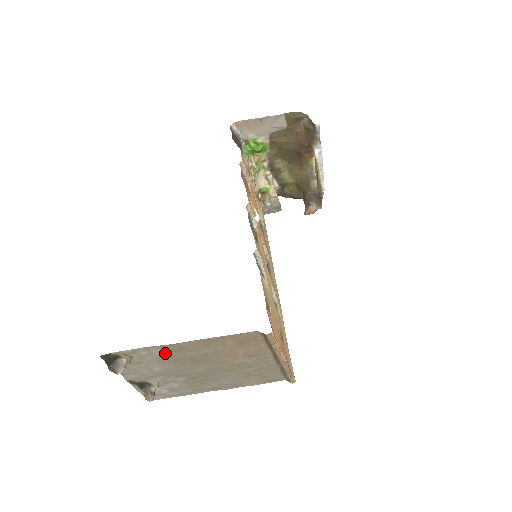
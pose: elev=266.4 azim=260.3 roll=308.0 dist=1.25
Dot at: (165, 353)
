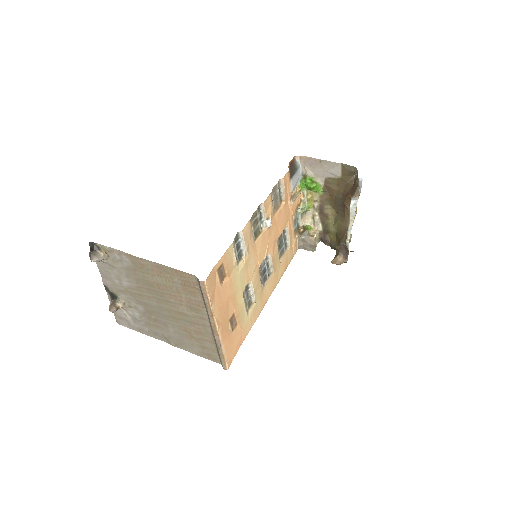
Dot at: (131, 266)
